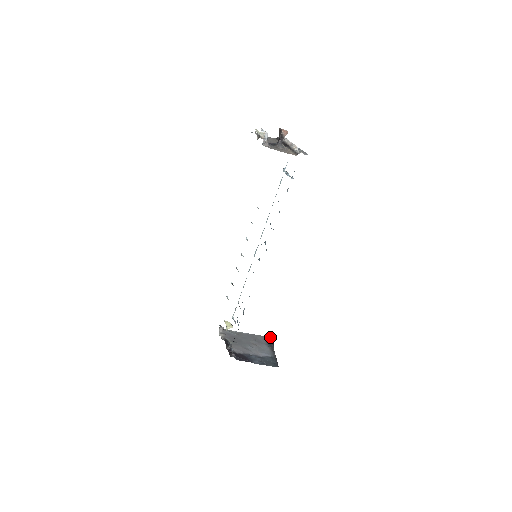
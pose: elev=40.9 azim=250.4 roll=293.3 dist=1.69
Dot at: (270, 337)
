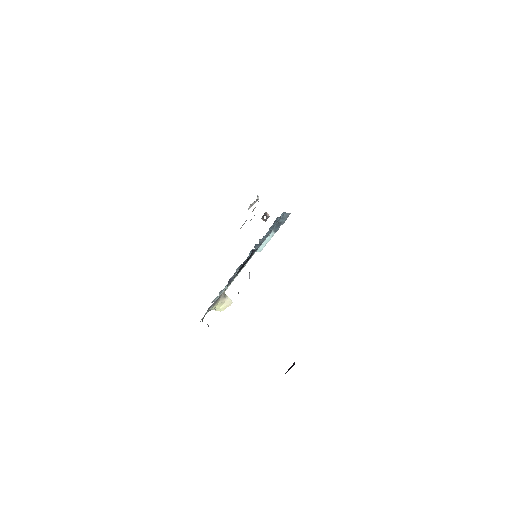
Dot at: (287, 371)
